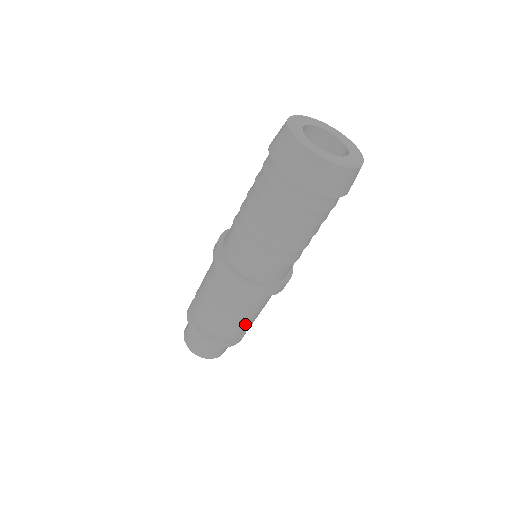
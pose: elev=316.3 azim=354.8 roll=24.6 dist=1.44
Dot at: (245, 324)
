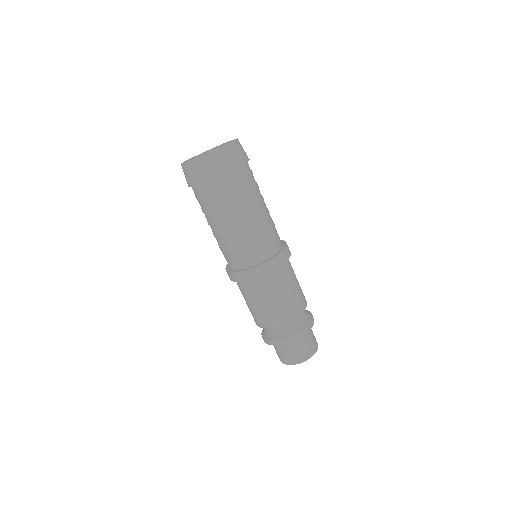
Dot at: (297, 302)
